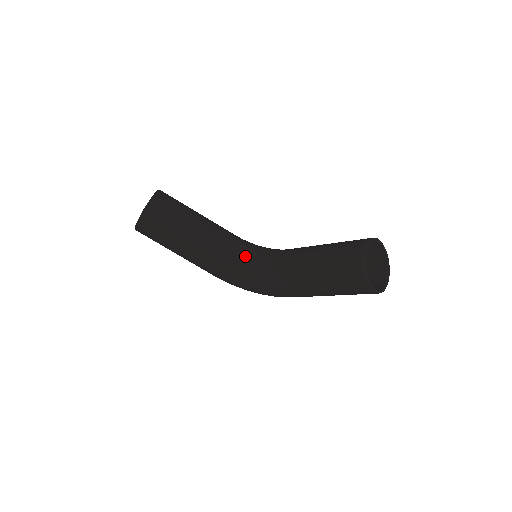
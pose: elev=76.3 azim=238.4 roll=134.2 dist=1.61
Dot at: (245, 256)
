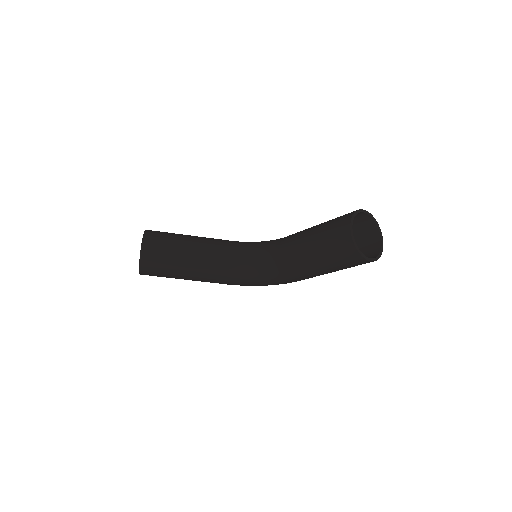
Dot at: (246, 260)
